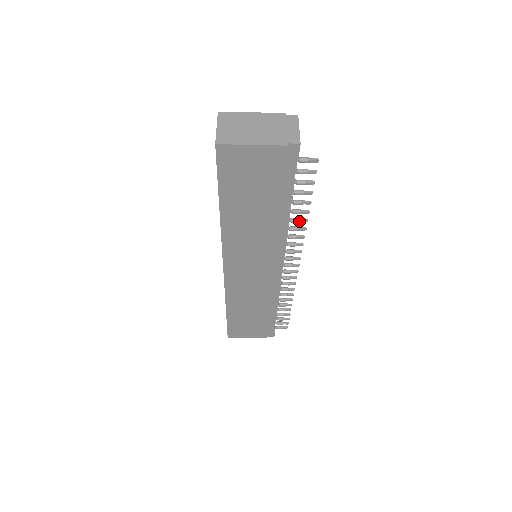
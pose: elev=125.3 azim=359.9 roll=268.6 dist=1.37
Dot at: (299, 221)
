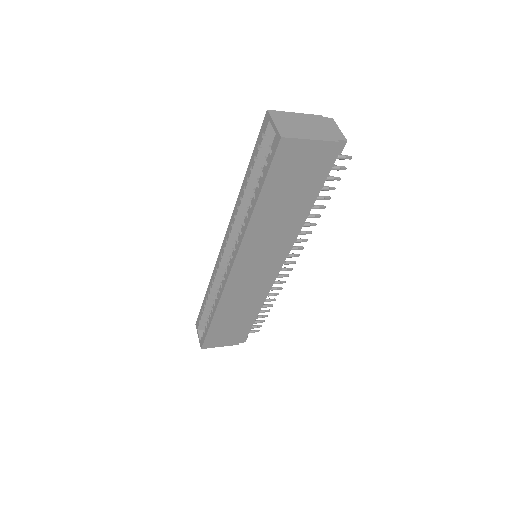
Dot at: (314, 216)
